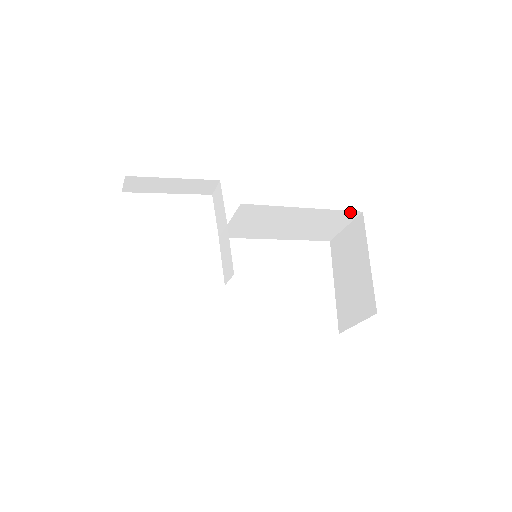
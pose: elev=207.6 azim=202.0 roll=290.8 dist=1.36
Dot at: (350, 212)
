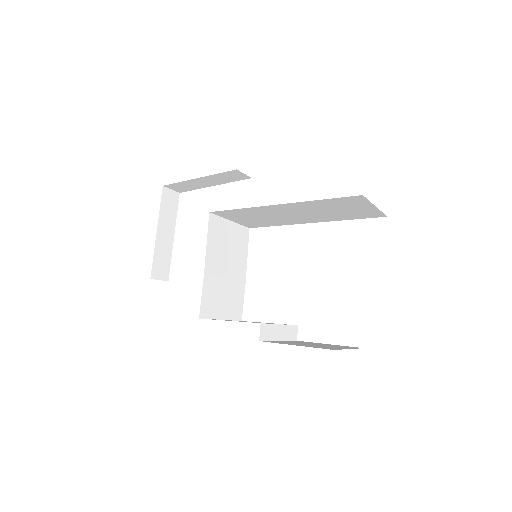
Dot at: (345, 198)
